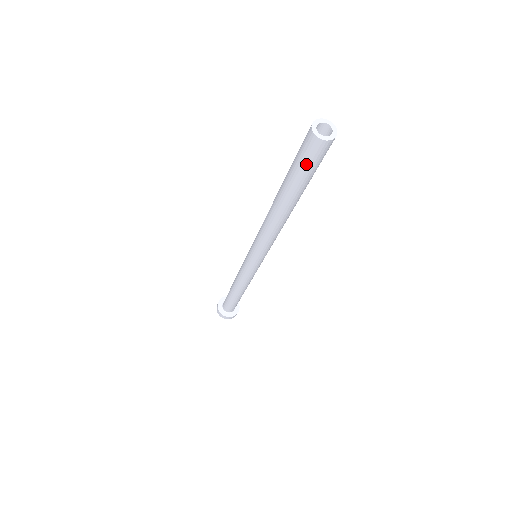
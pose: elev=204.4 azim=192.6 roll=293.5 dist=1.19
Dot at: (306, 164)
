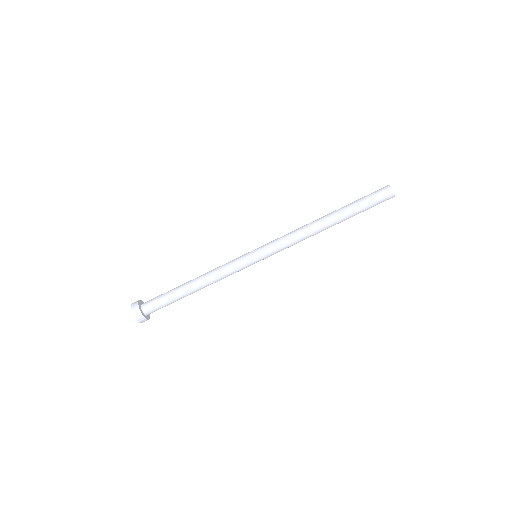
Dot at: (373, 197)
